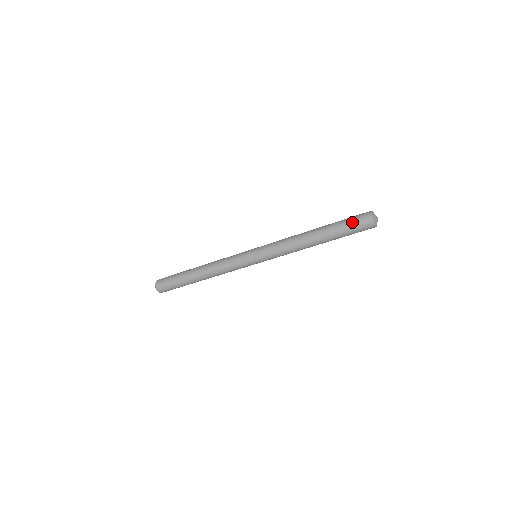
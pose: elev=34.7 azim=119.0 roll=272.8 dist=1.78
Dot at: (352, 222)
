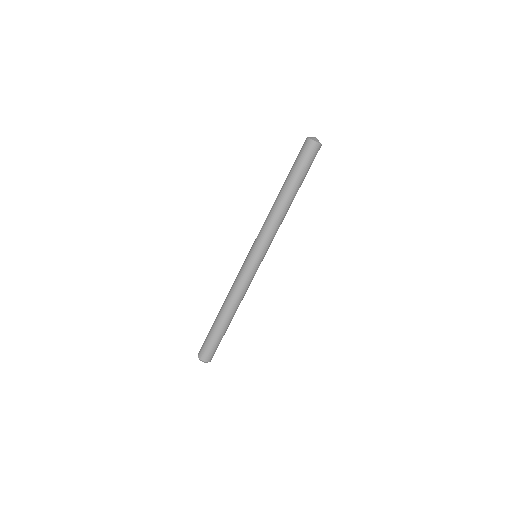
Dot at: (304, 159)
